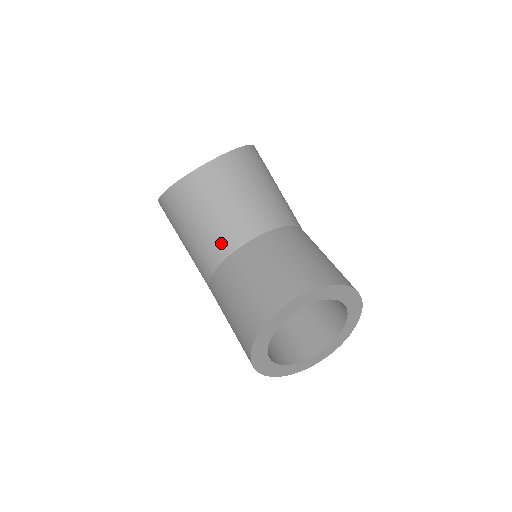
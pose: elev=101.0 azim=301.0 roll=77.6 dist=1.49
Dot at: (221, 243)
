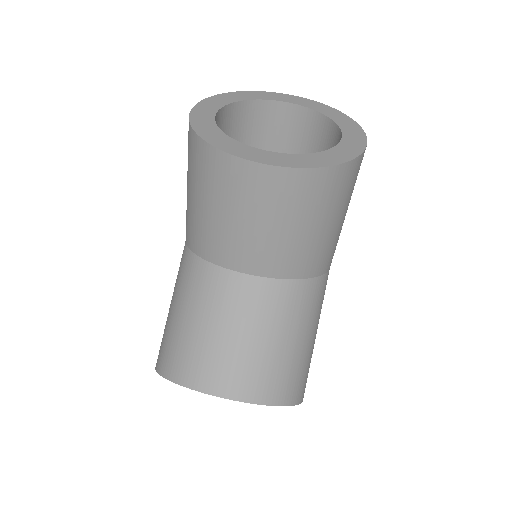
Dot at: (213, 247)
